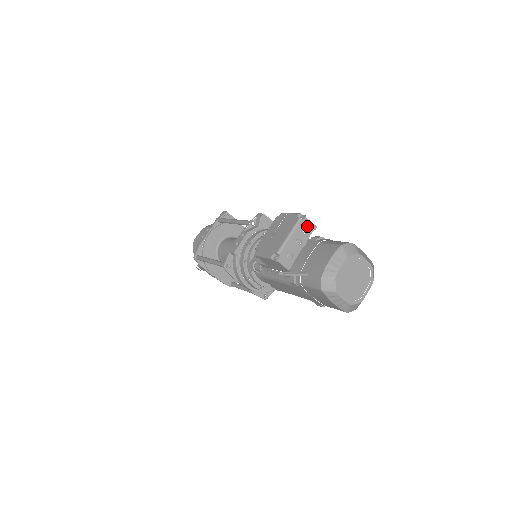
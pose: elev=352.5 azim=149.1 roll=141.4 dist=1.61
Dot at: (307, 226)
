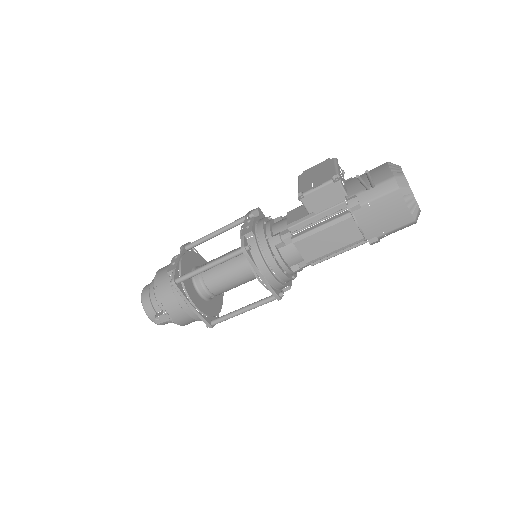
Dot at: (340, 168)
